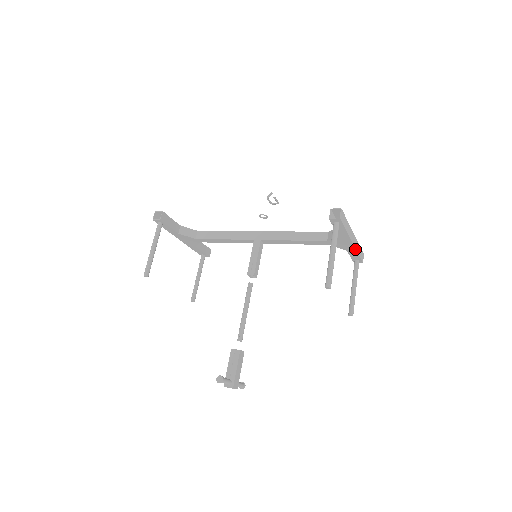
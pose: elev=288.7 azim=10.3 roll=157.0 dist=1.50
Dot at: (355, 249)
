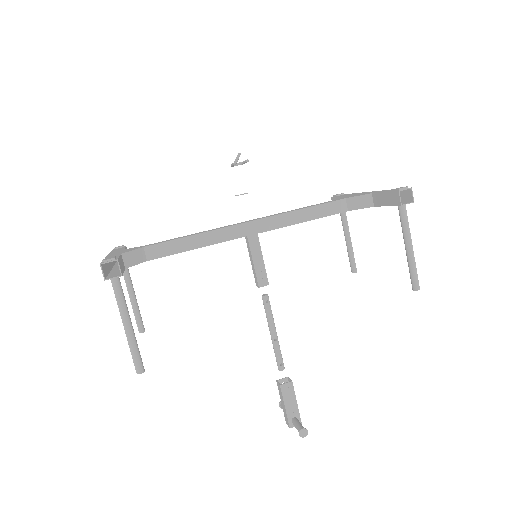
Dot at: occluded
